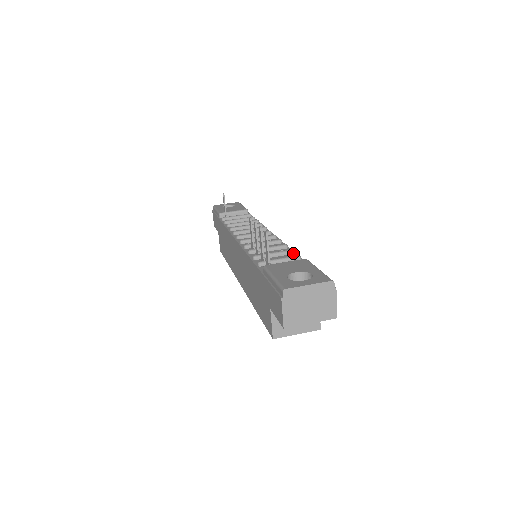
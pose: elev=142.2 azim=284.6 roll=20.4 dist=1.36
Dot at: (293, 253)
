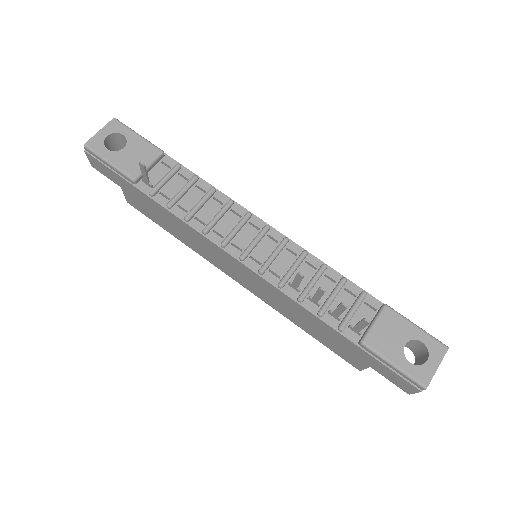
Dot at: (346, 281)
